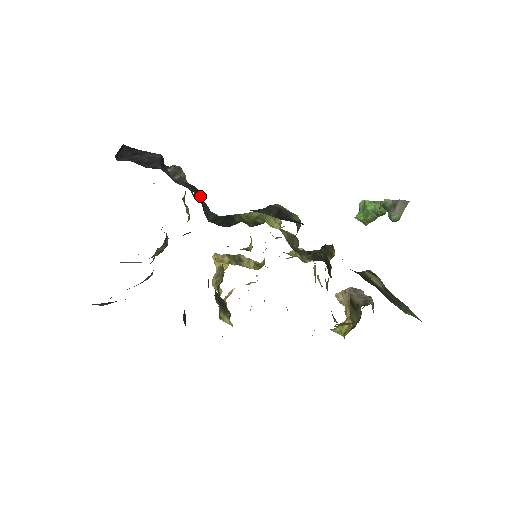
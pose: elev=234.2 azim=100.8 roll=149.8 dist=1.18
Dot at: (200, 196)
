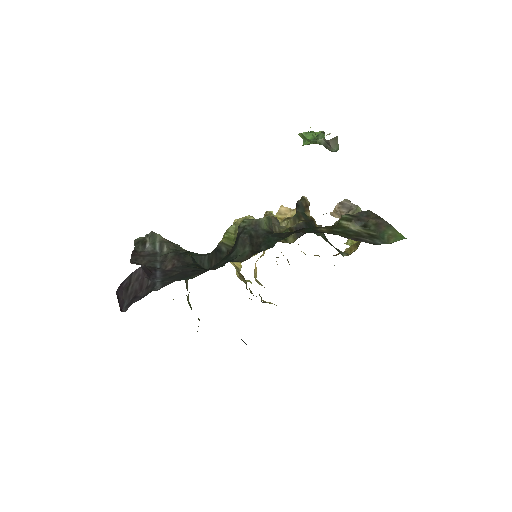
Dot at: (187, 257)
